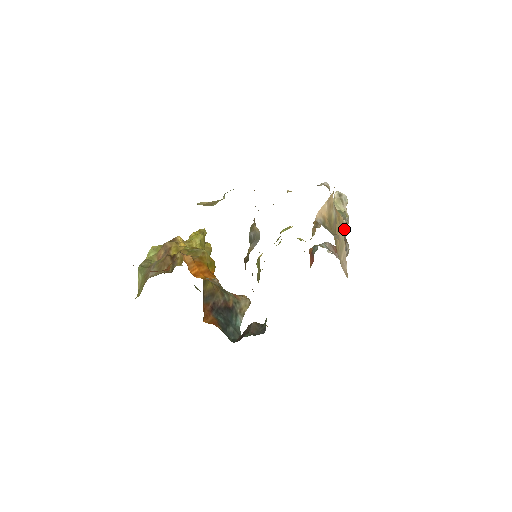
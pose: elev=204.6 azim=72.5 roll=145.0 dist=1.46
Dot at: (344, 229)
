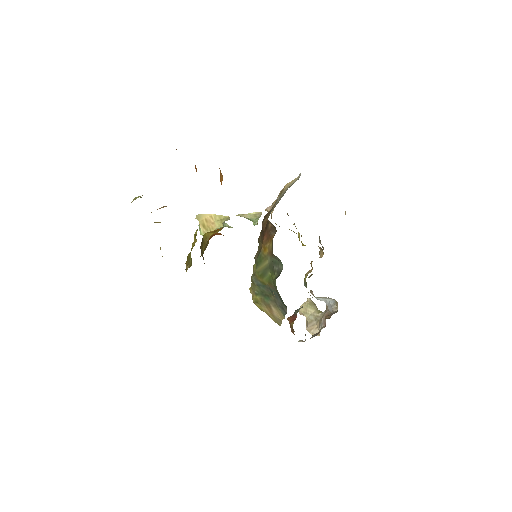
Dot at: (320, 318)
